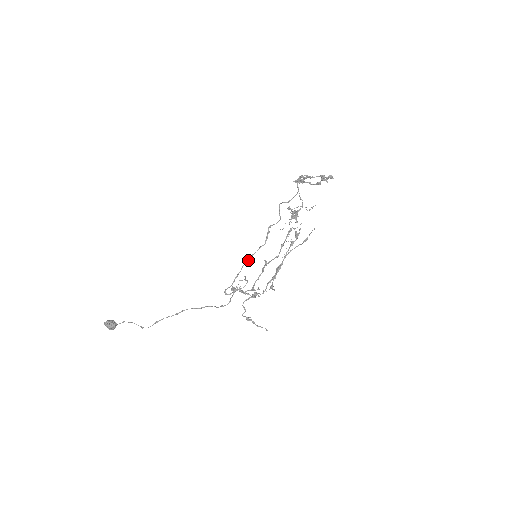
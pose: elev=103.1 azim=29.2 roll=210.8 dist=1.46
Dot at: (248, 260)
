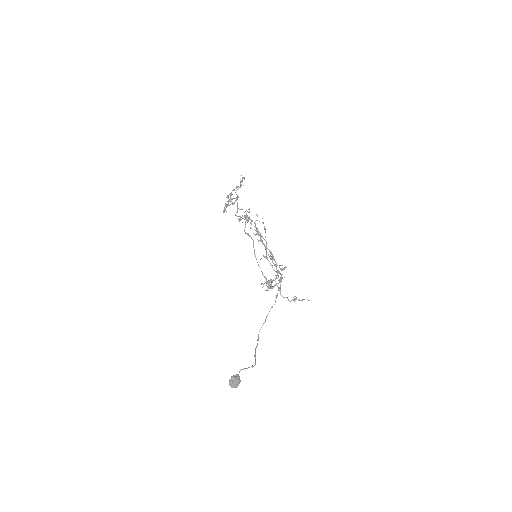
Dot at: (256, 259)
